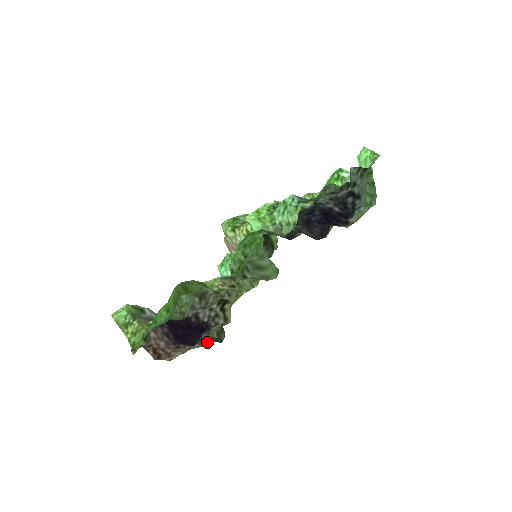
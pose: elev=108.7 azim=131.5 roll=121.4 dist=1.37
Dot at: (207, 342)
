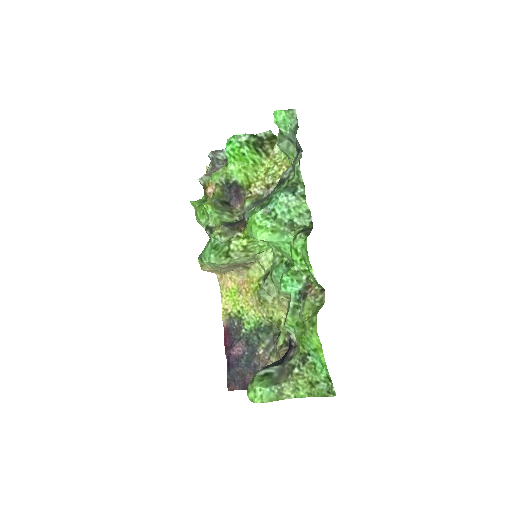
Dot at: occluded
